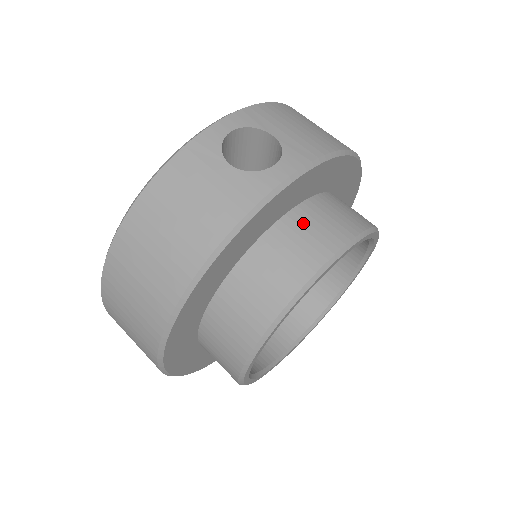
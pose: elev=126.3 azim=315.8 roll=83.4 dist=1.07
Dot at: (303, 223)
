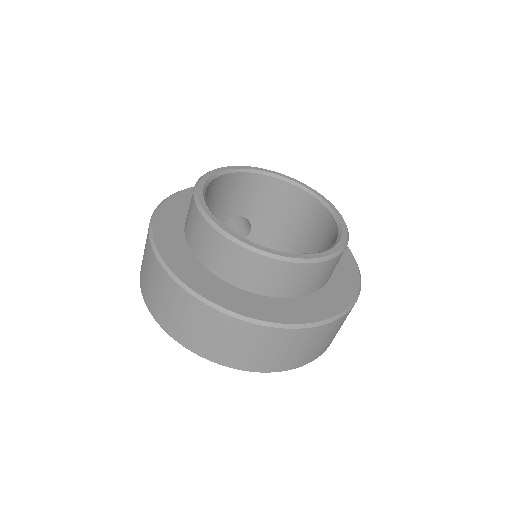
Dot at: occluded
